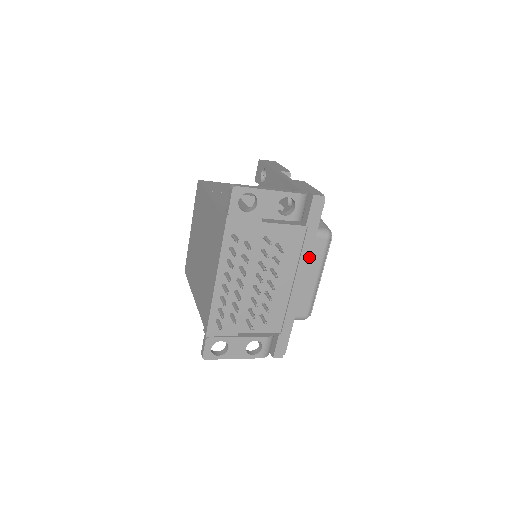
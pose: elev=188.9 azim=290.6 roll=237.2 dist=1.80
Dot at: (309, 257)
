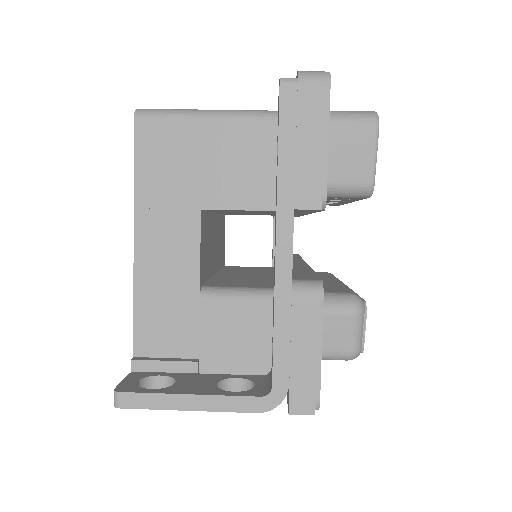
Dot at: occluded
